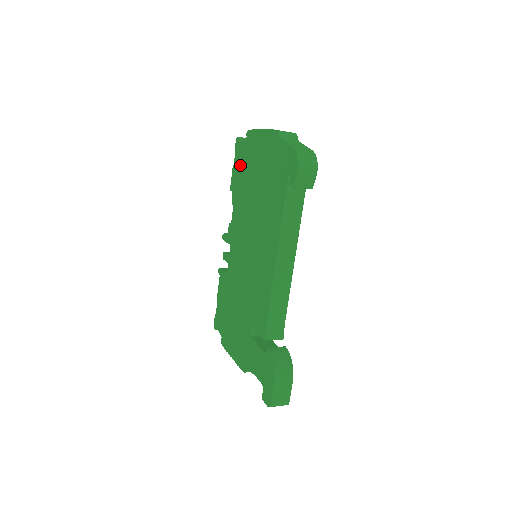
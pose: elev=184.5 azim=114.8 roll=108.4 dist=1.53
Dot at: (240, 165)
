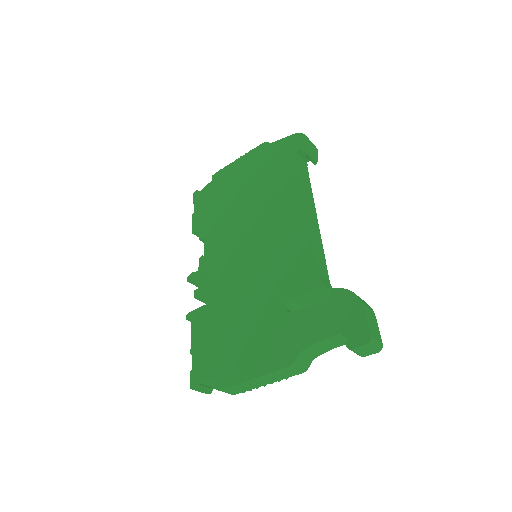
Dot at: (208, 202)
